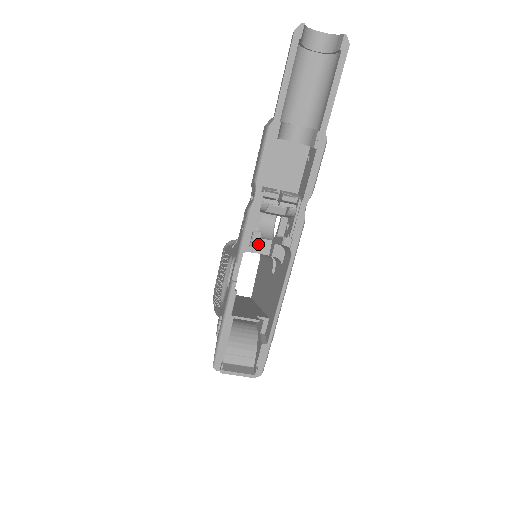
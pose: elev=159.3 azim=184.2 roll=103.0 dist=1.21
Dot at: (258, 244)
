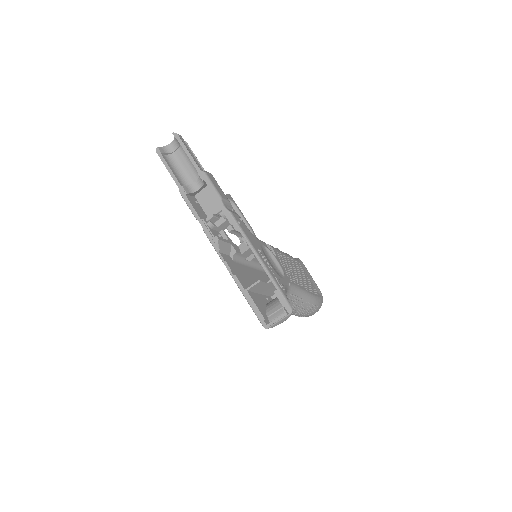
Dot at: (242, 247)
